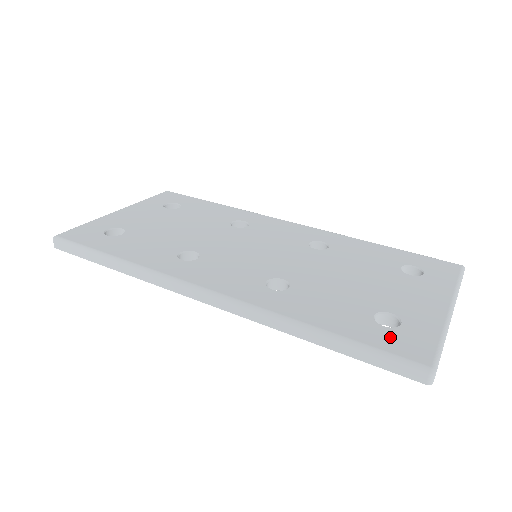
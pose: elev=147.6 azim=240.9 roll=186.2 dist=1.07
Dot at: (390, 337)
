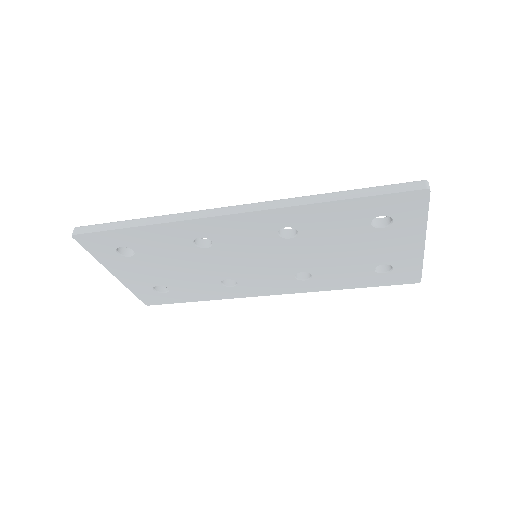
Dot at: occluded
